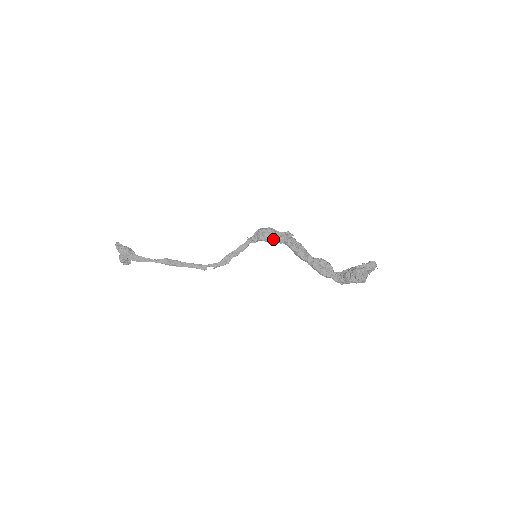
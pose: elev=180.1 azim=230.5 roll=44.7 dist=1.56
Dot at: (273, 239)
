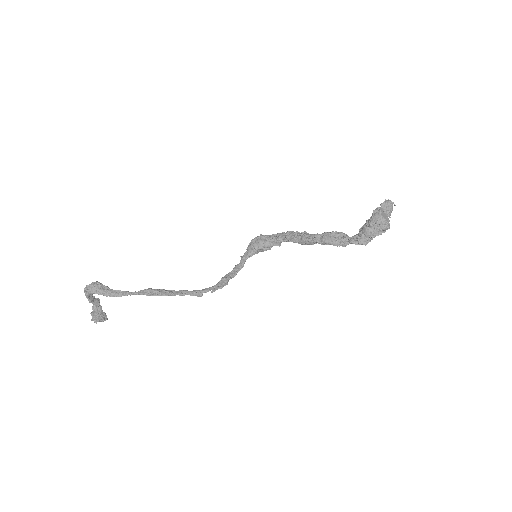
Dot at: (269, 242)
